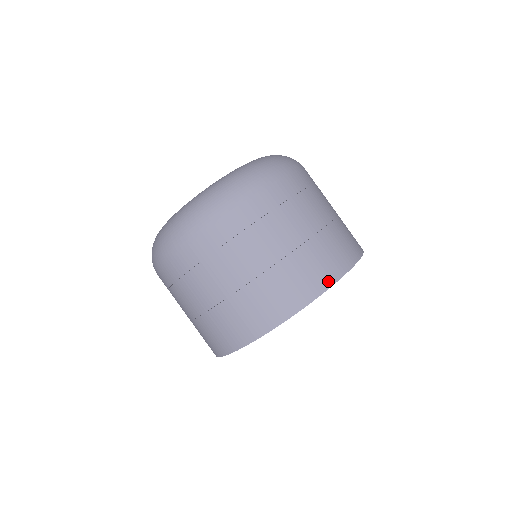
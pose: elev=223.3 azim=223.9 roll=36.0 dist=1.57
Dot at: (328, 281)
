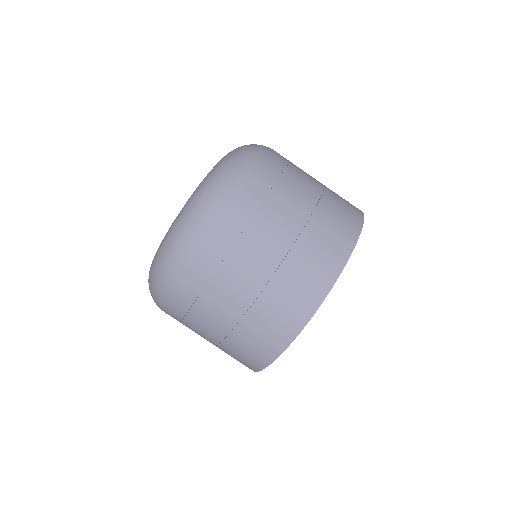
Dot at: (346, 249)
